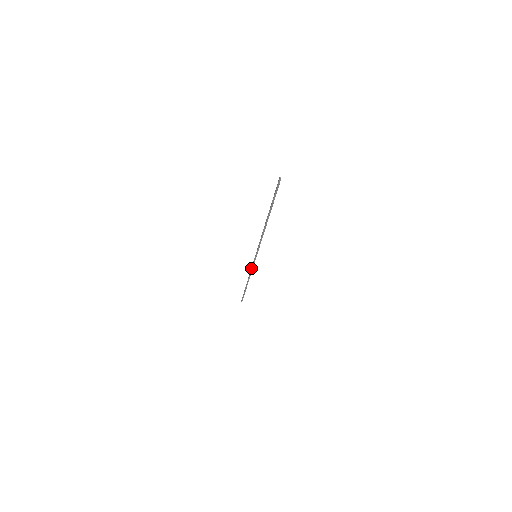
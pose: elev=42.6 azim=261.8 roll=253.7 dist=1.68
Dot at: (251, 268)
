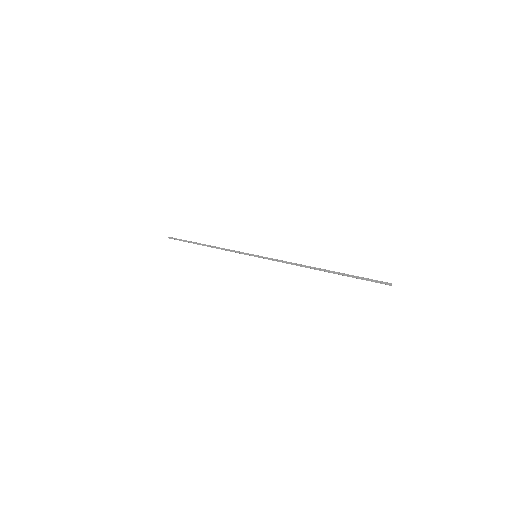
Dot at: (232, 251)
